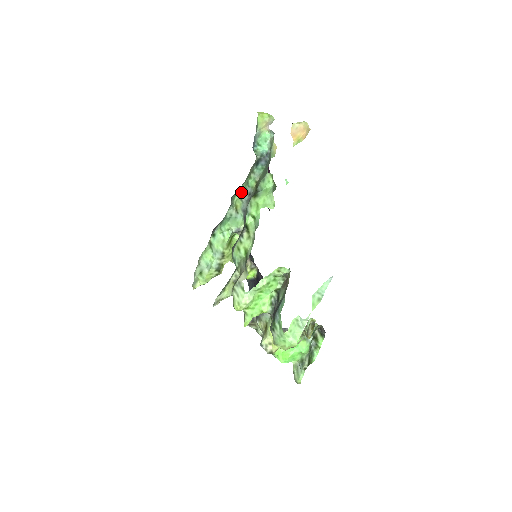
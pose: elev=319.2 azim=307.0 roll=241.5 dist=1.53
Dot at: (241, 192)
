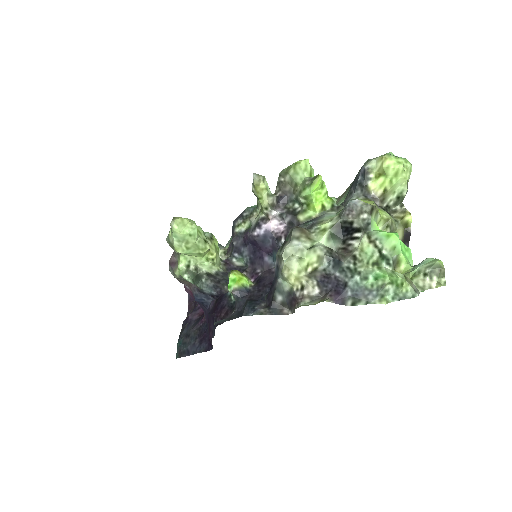
Dot at: occluded
